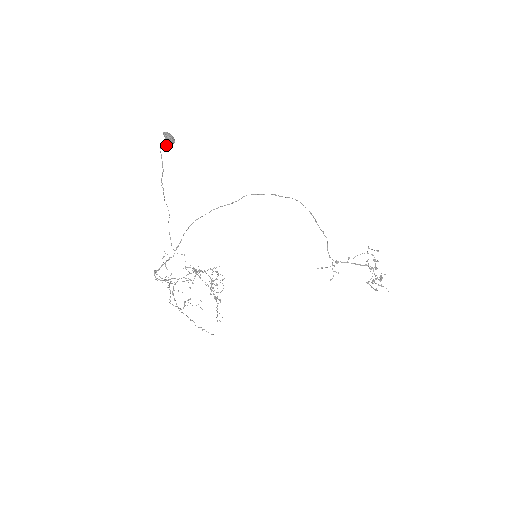
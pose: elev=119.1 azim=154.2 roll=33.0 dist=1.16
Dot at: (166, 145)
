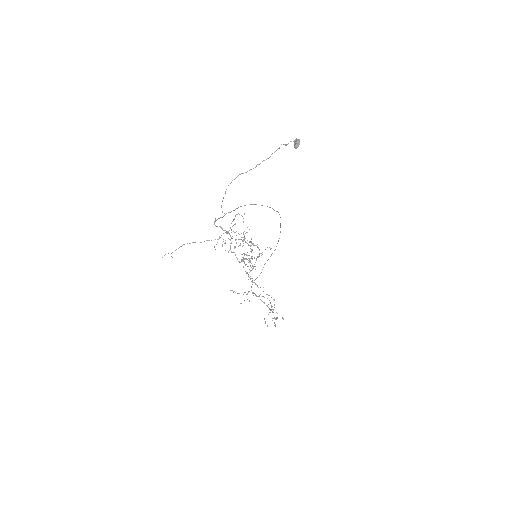
Dot at: occluded
